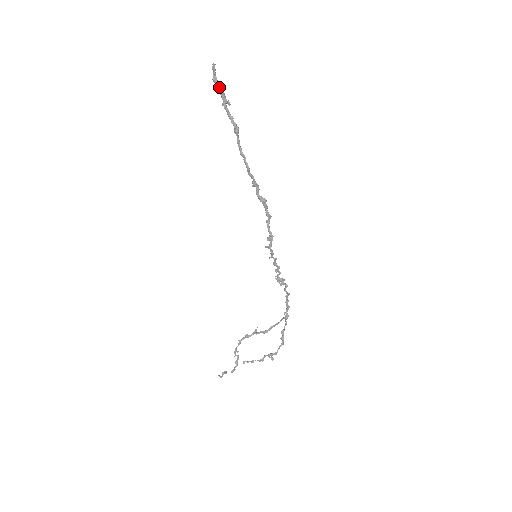
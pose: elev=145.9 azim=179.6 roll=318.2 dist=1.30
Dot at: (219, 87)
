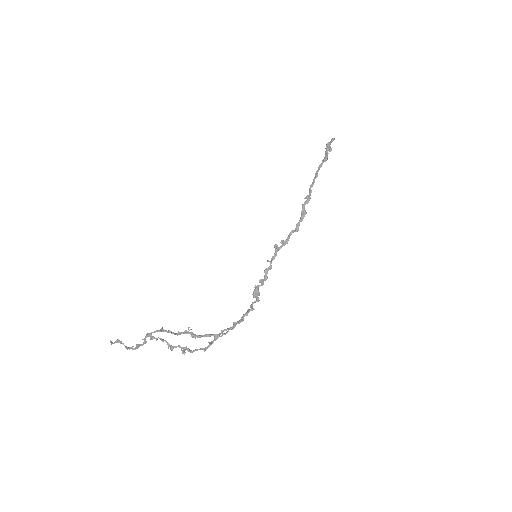
Dot at: occluded
